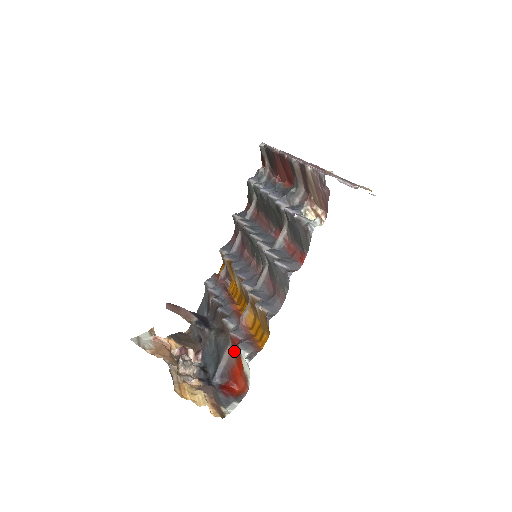
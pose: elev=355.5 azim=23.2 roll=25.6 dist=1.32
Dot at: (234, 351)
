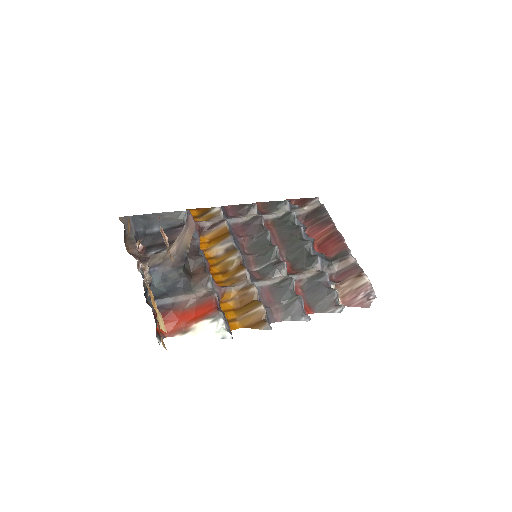
Dot at: (194, 303)
